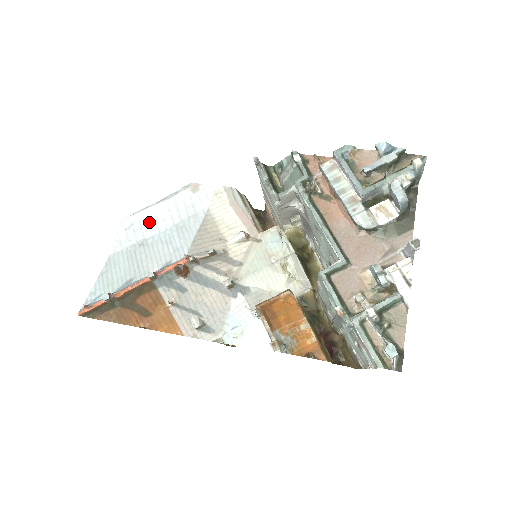
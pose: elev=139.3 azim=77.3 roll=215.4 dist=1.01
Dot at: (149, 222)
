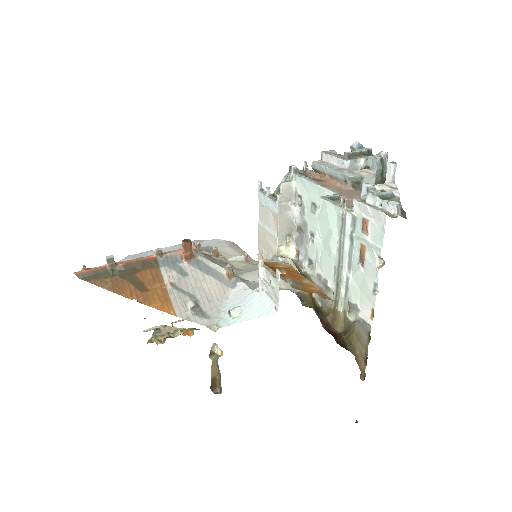
Dot at: occluded
